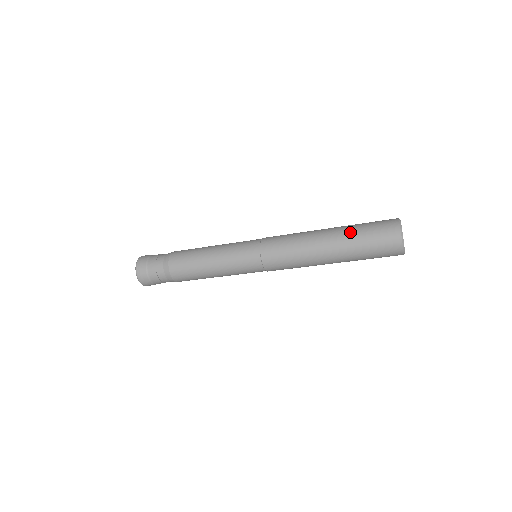
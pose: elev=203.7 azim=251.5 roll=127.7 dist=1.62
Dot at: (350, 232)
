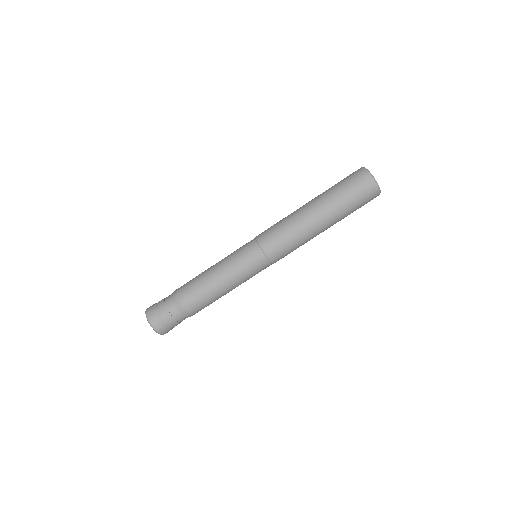
Dot at: (326, 191)
